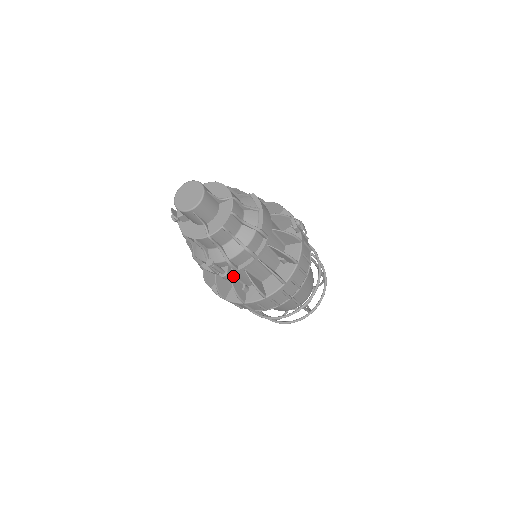
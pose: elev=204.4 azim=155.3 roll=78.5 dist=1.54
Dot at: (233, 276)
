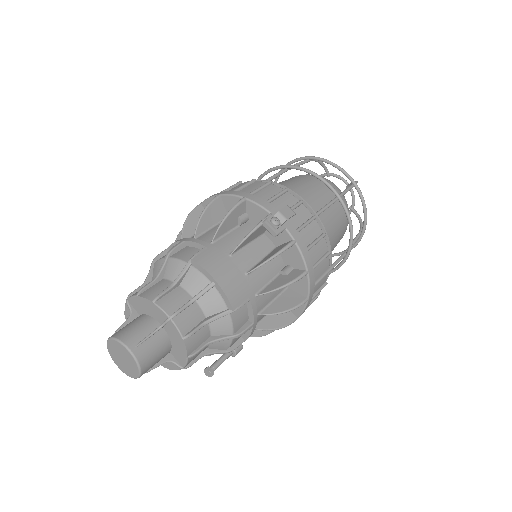
Dot at: occluded
